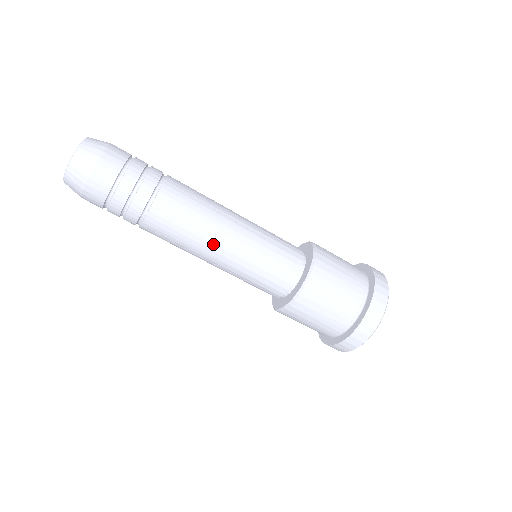
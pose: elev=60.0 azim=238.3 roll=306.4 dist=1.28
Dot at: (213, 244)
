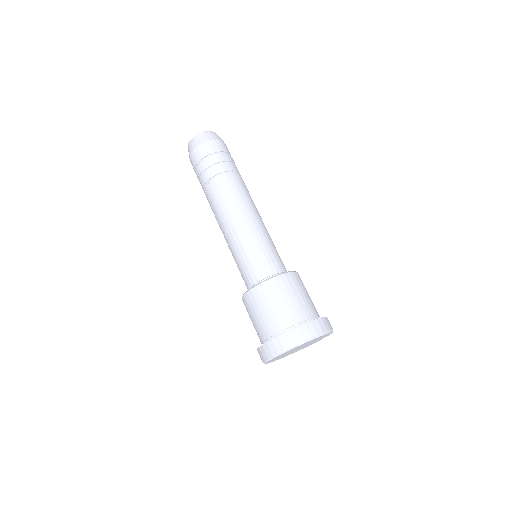
Dot at: (253, 213)
